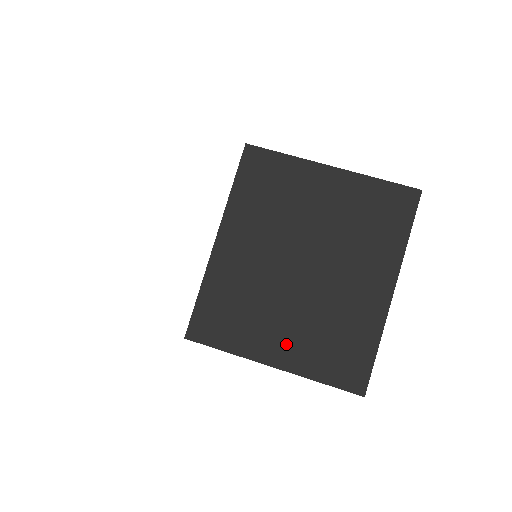
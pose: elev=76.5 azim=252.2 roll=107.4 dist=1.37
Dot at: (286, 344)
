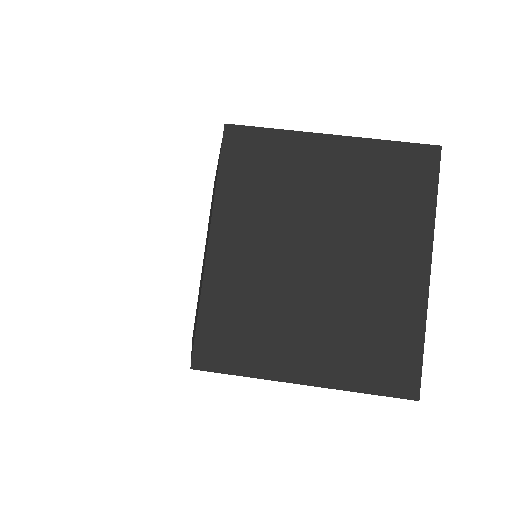
Dot at: (315, 354)
